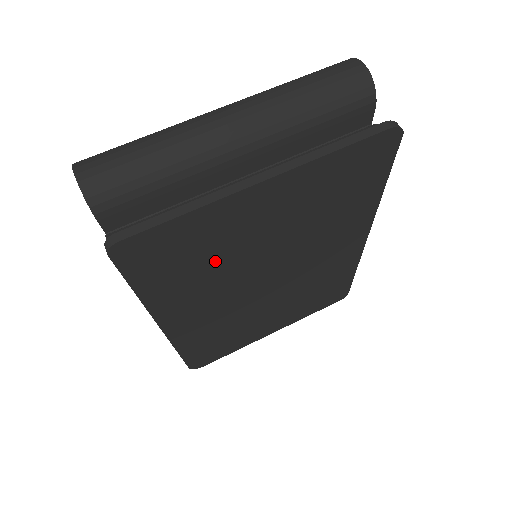
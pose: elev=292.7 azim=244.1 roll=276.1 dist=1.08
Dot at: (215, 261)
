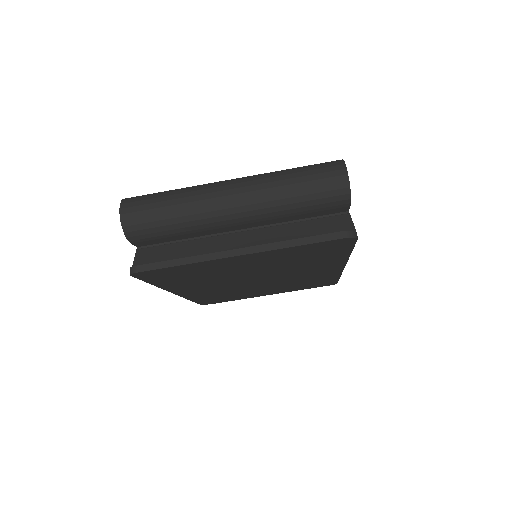
Dot at: (210, 276)
